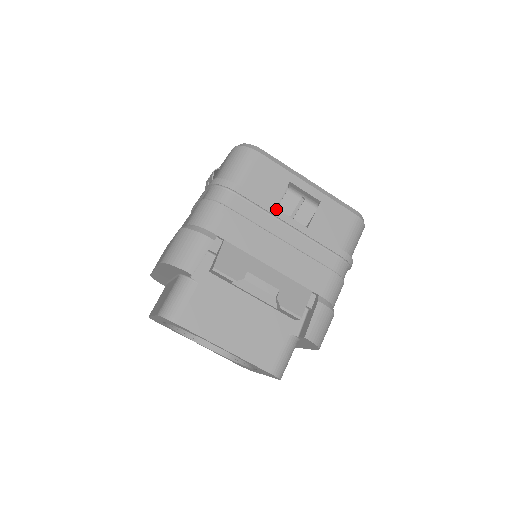
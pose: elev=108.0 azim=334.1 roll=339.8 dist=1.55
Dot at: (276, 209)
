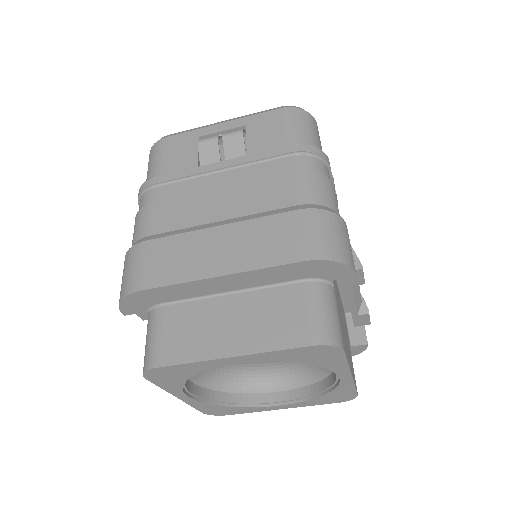
Dot at: occluded
